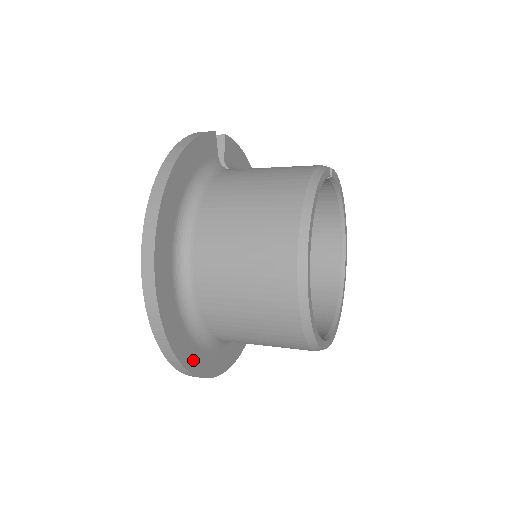
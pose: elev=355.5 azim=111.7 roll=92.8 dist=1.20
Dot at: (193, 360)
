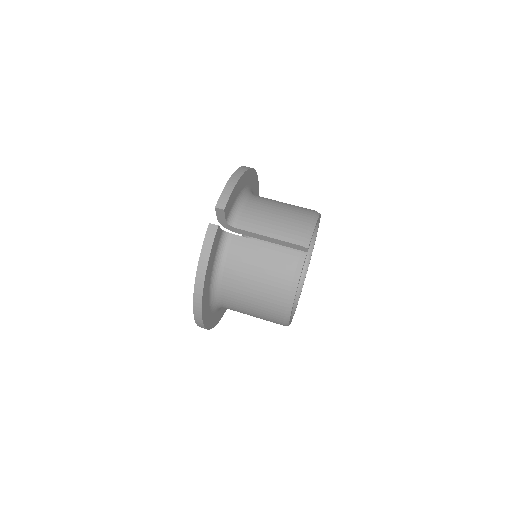
Dot at: occluded
